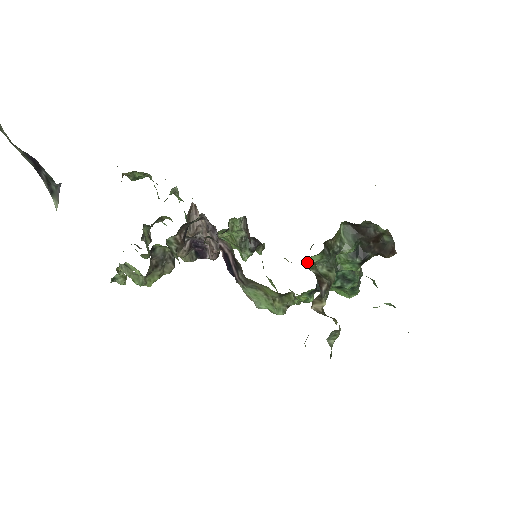
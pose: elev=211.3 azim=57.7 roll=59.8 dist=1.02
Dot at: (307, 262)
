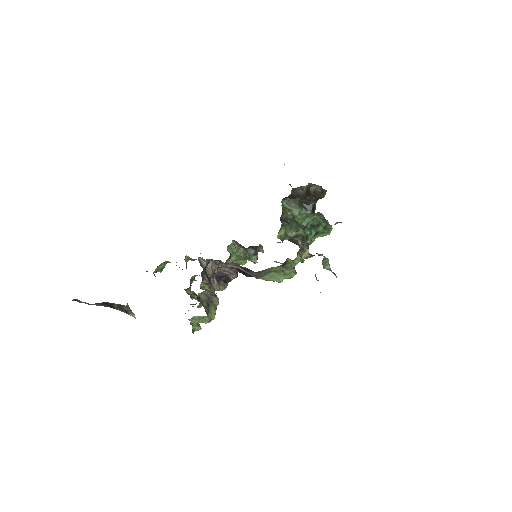
Dot at: (279, 238)
